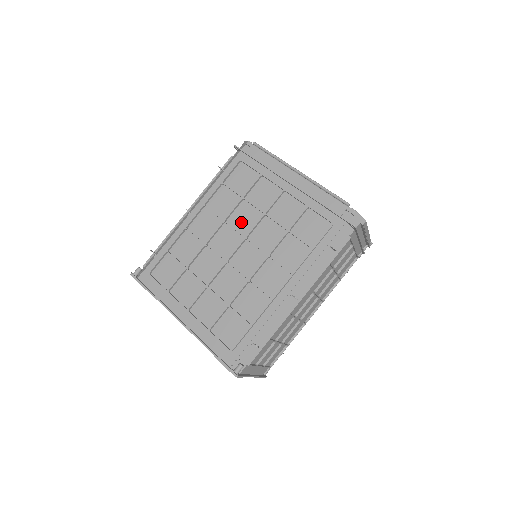
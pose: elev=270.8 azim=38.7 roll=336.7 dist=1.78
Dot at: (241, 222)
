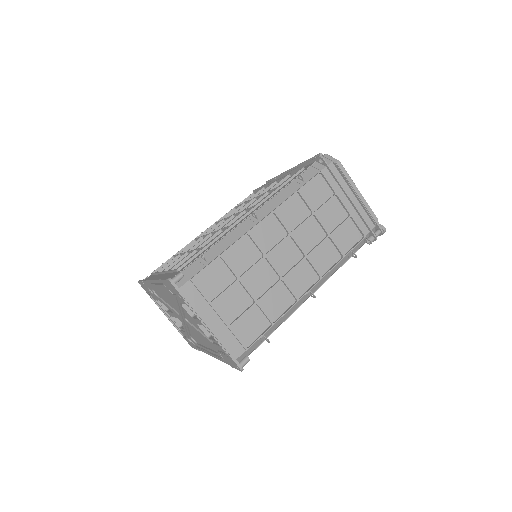
Dot at: occluded
